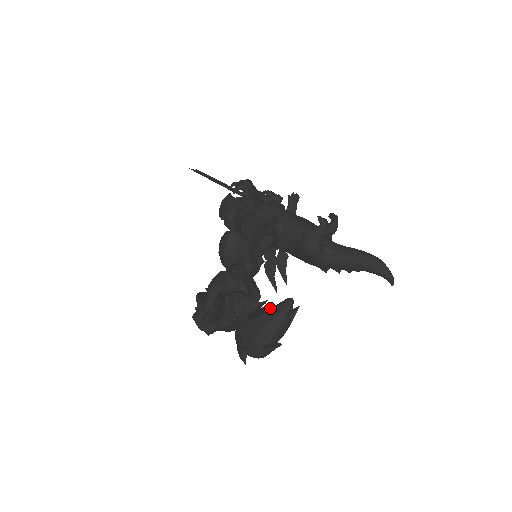
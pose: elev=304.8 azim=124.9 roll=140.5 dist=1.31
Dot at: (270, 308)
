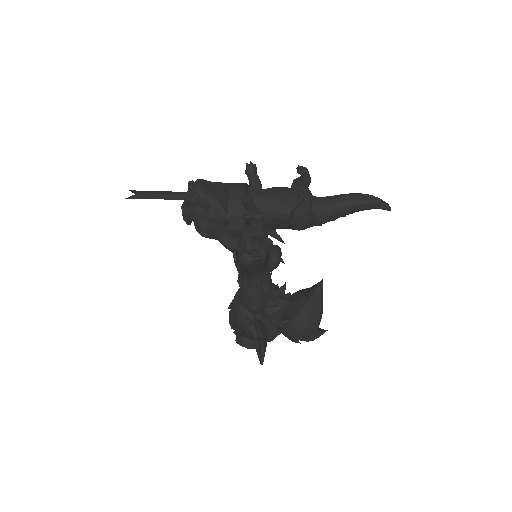
Dot at: (302, 302)
